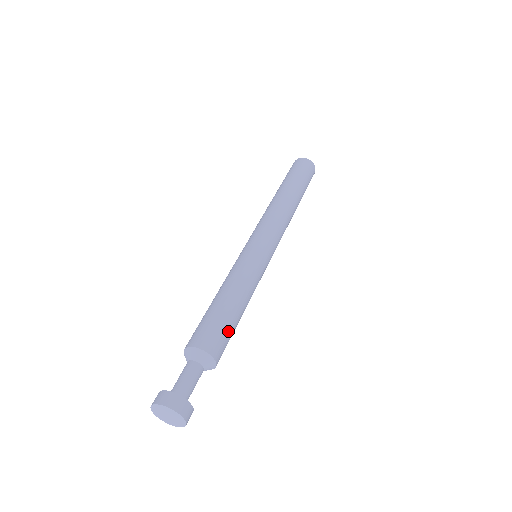
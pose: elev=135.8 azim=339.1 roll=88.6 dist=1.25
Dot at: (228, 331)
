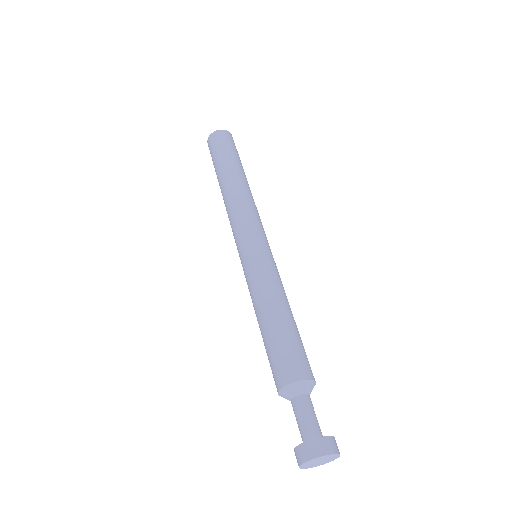
Dot at: (299, 345)
